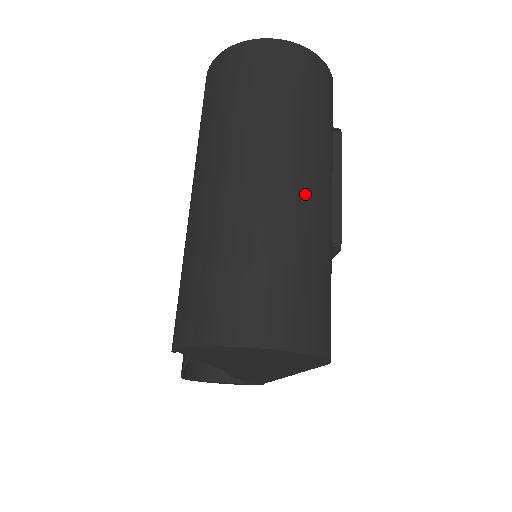
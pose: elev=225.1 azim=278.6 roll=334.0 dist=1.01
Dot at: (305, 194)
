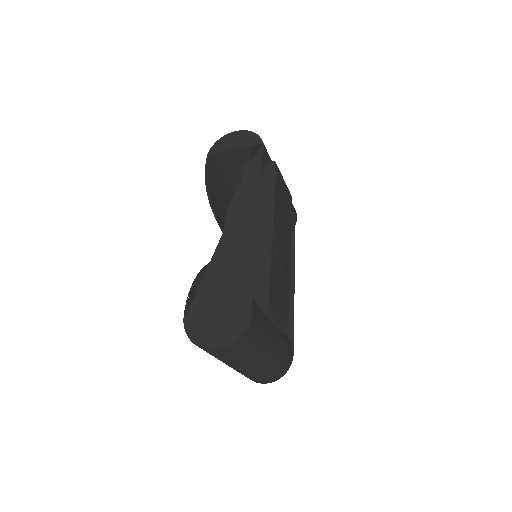
Dot at: (258, 367)
